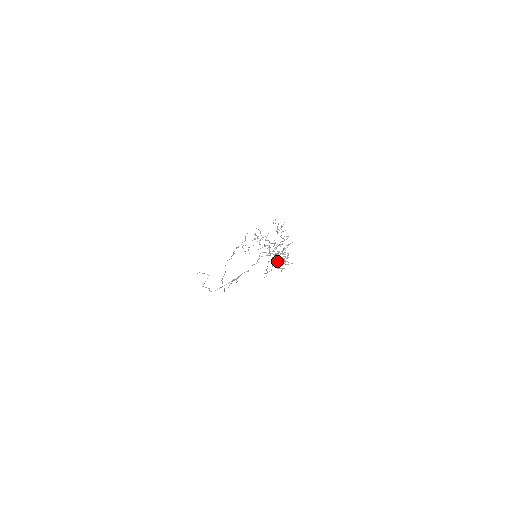
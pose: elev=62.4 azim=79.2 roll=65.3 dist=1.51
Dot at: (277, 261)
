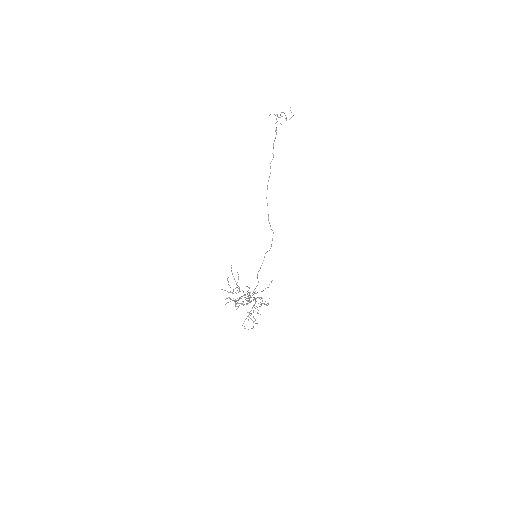
Dot at: occluded
